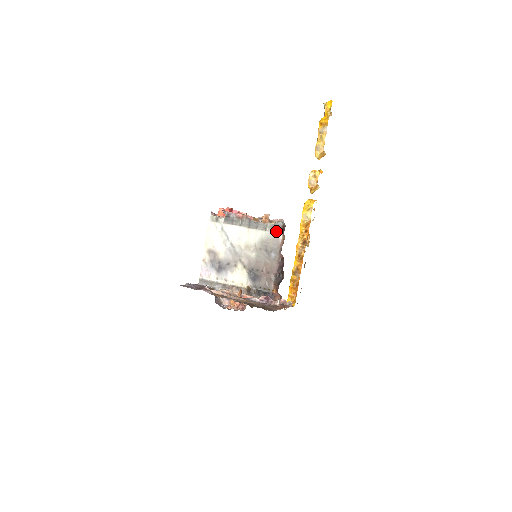
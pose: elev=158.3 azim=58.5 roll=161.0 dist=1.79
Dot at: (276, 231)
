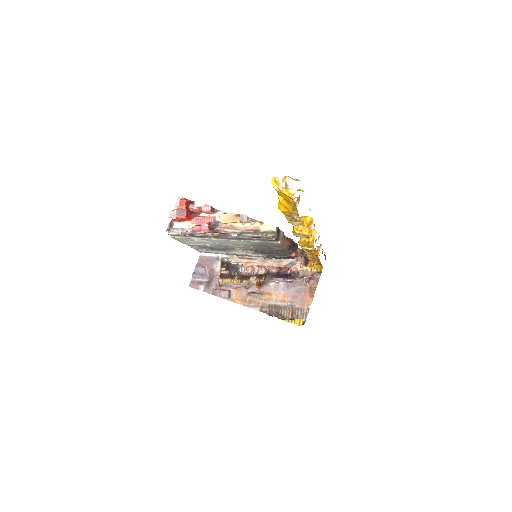
Dot at: (269, 241)
